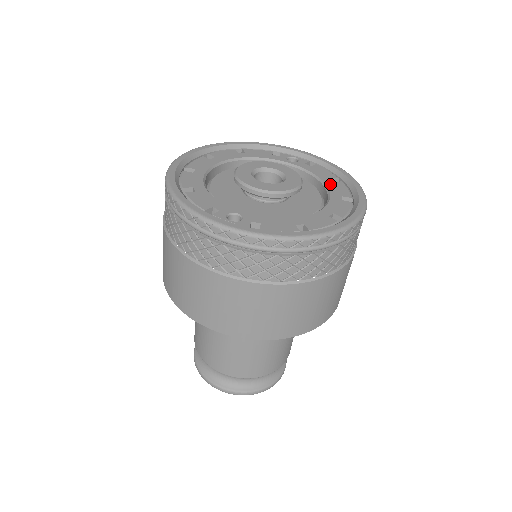
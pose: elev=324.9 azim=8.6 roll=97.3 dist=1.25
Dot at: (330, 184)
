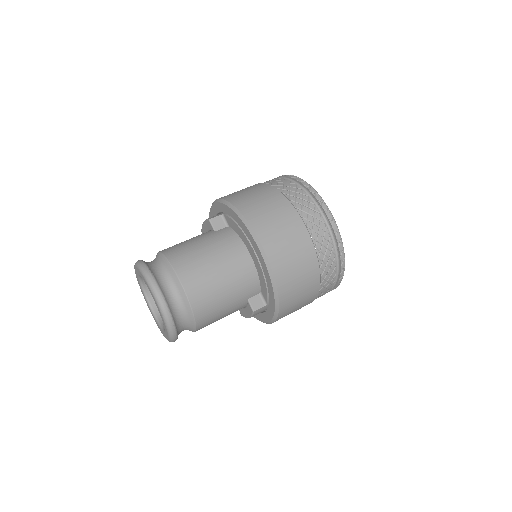
Dot at: occluded
